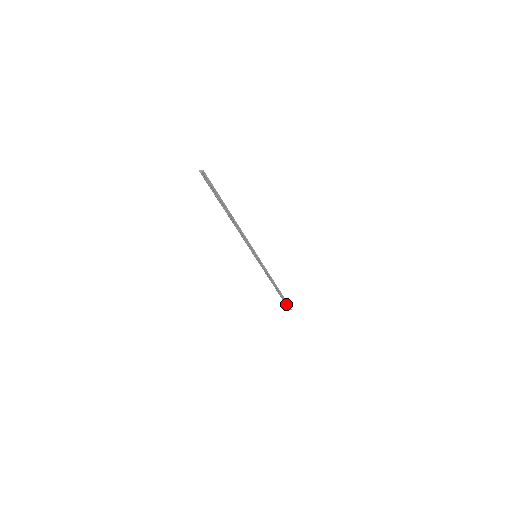
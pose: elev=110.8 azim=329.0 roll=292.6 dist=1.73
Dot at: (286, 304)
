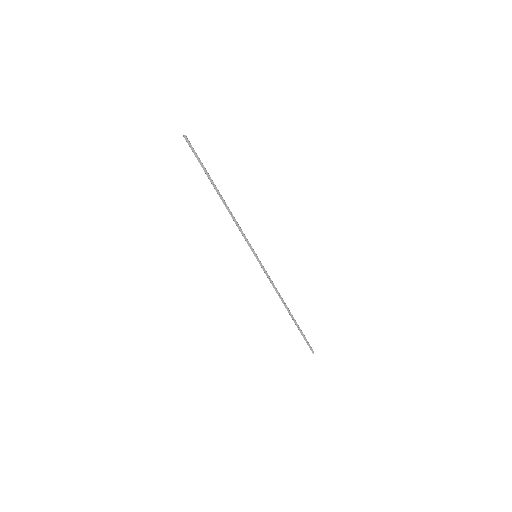
Dot at: (306, 341)
